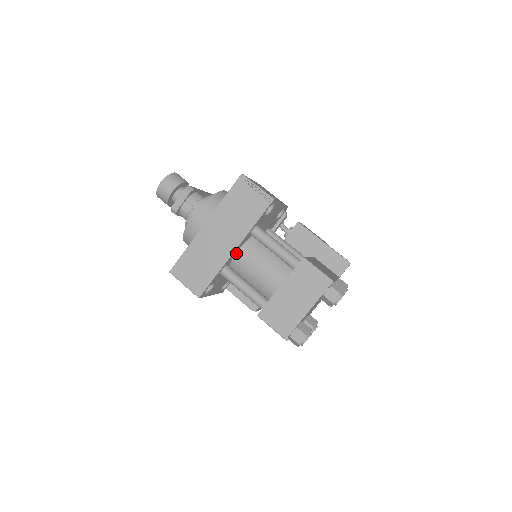
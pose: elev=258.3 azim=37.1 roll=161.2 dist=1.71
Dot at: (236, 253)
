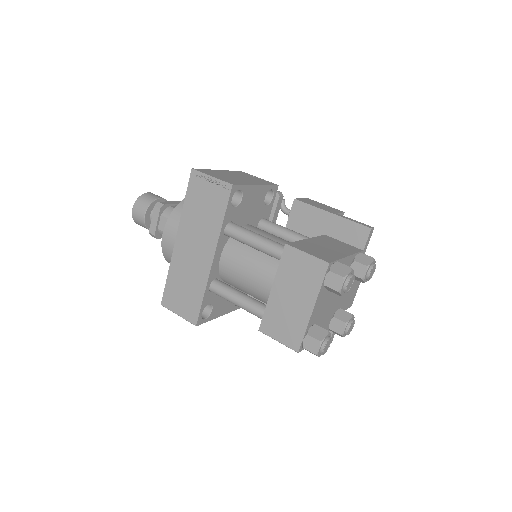
Dot at: (219, 262)
